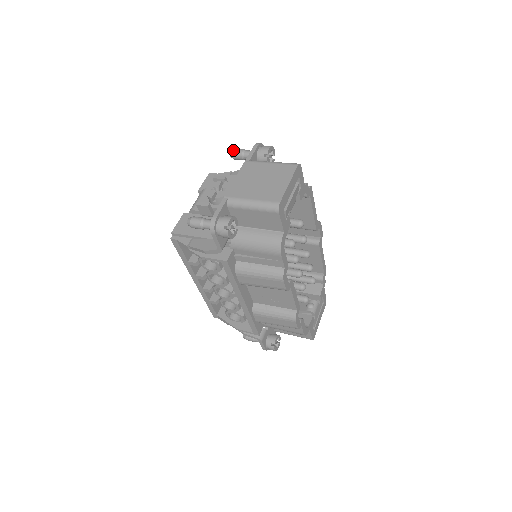
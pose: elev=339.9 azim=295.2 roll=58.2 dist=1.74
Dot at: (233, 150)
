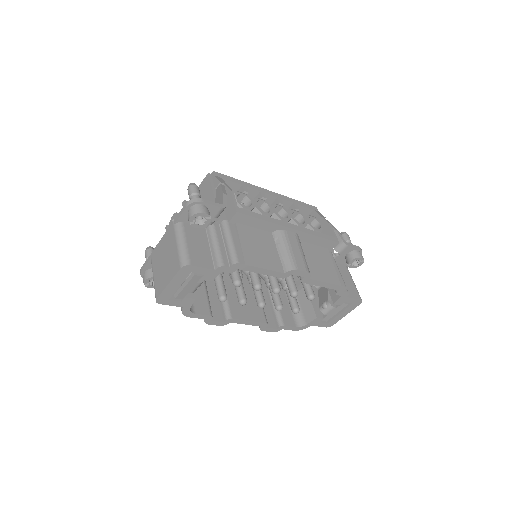
Dot at: occluded
